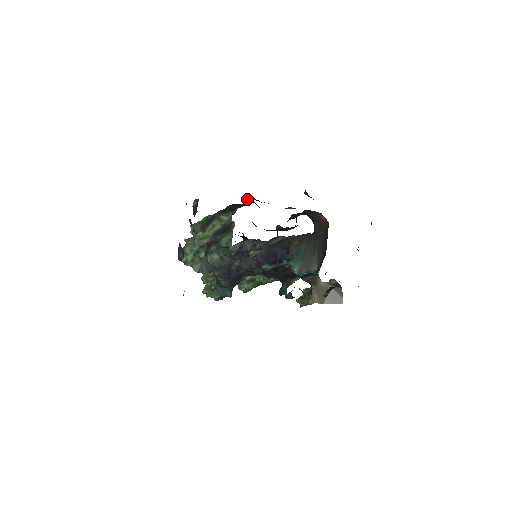
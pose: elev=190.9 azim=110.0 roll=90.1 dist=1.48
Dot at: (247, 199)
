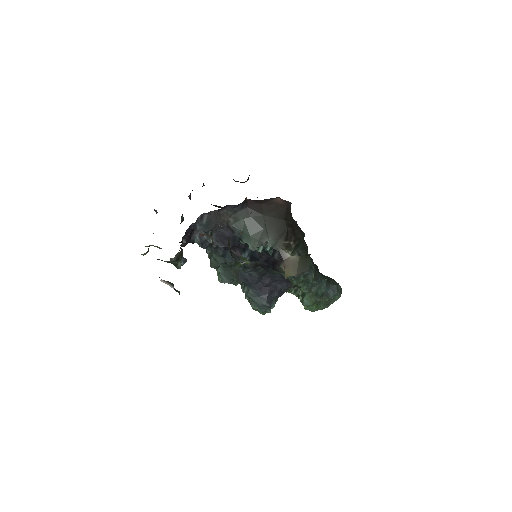
Dot at: occluded
